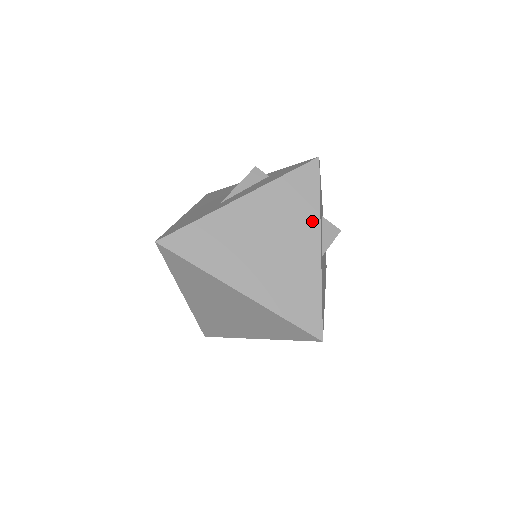
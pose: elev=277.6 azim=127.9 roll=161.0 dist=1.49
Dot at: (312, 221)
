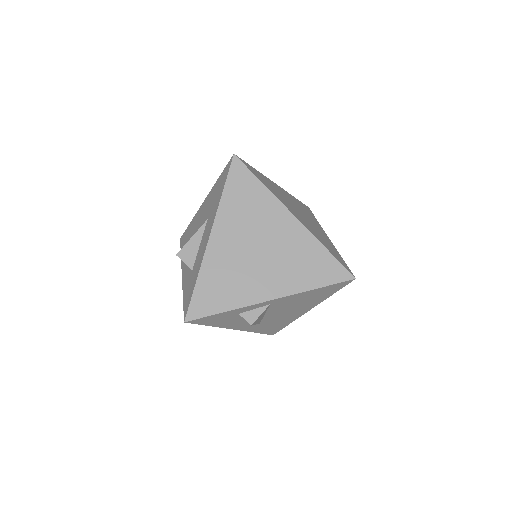
Dot at: (319, 225)
